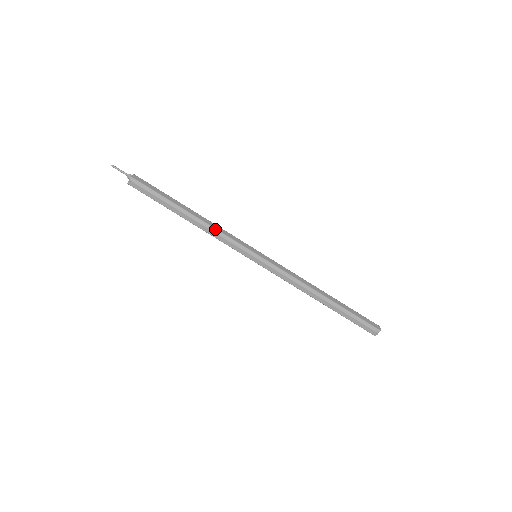
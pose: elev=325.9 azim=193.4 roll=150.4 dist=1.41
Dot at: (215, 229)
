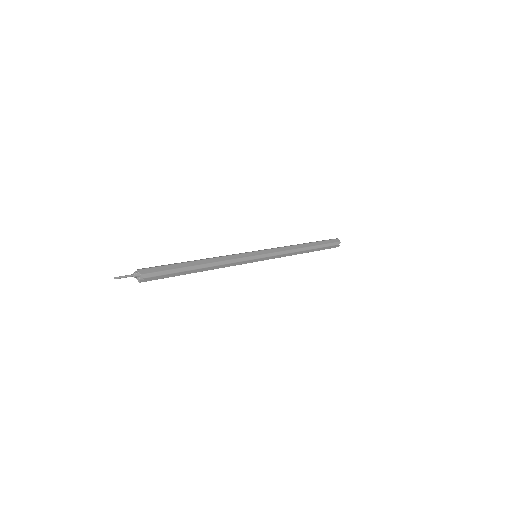
Dot at: (225, 261)
